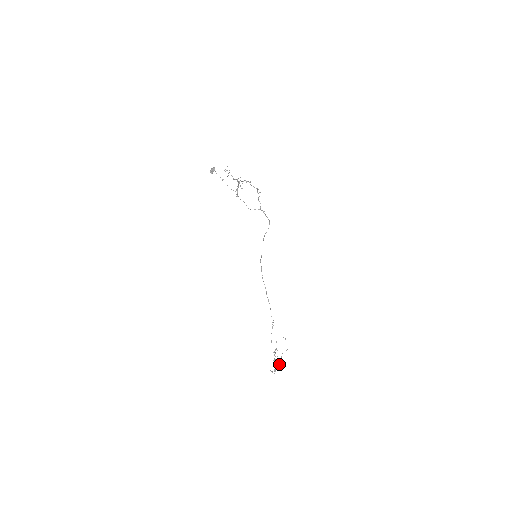
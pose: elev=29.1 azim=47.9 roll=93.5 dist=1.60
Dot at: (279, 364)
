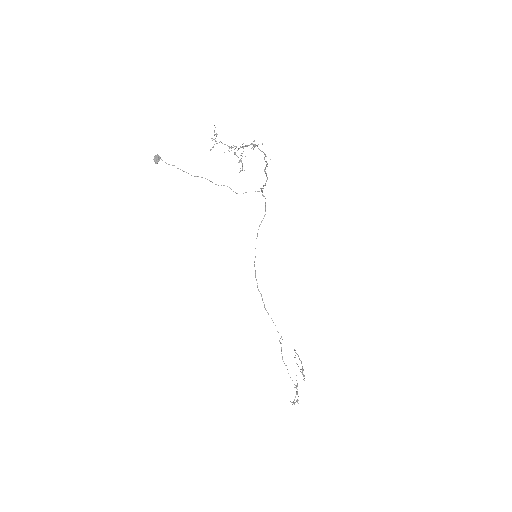
Dot at: occluded
